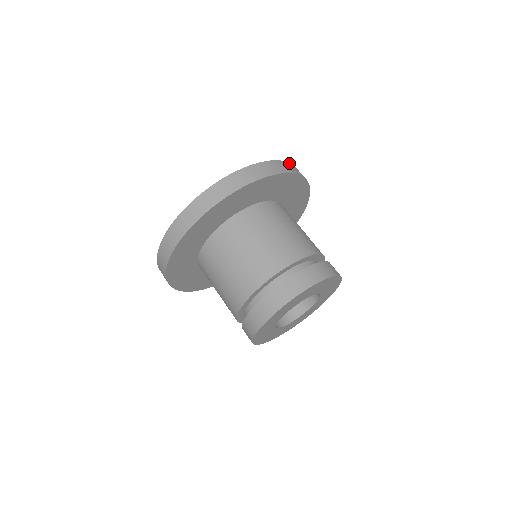
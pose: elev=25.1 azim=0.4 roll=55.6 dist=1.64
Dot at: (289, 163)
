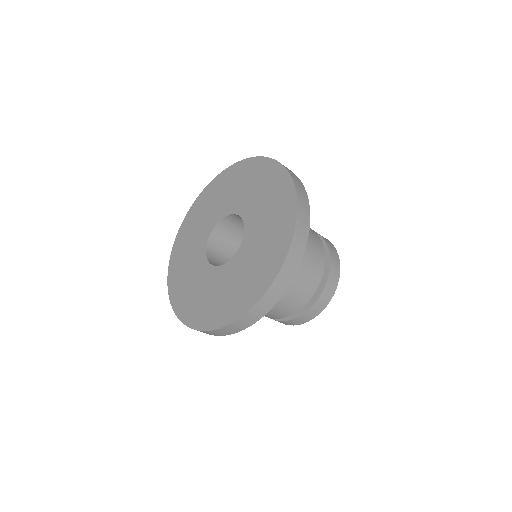
Dot at: (272, 159)
